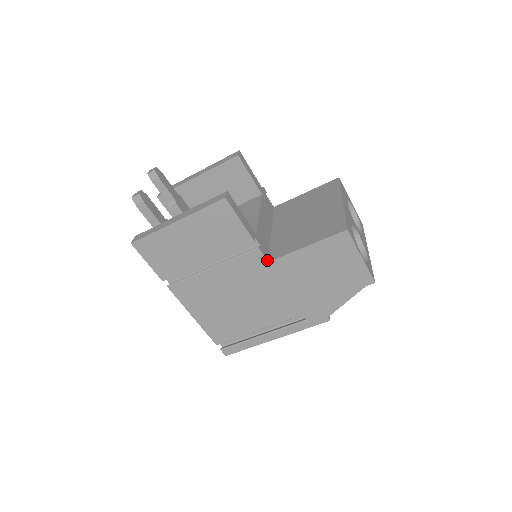
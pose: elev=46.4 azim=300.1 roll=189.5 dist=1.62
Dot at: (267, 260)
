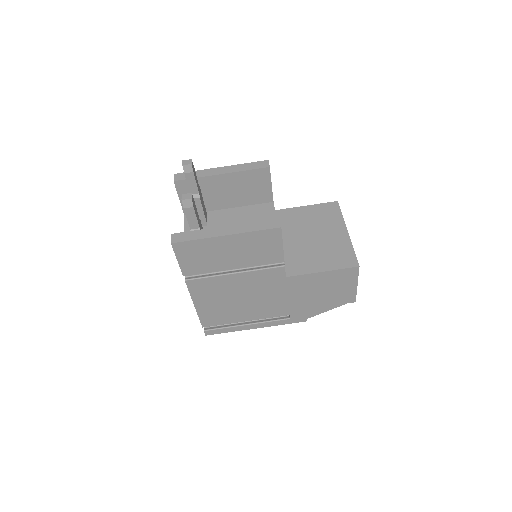
Dot at: (286, 275)
